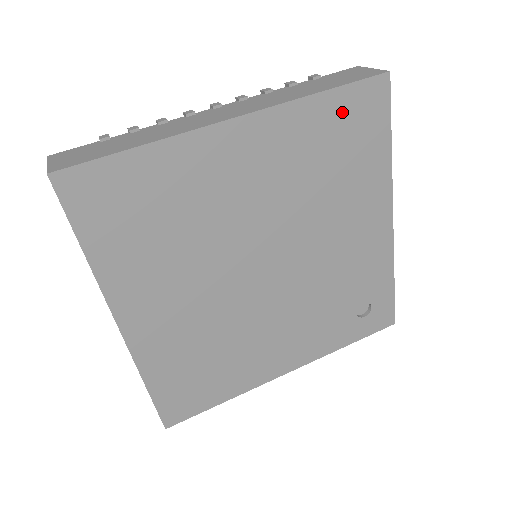
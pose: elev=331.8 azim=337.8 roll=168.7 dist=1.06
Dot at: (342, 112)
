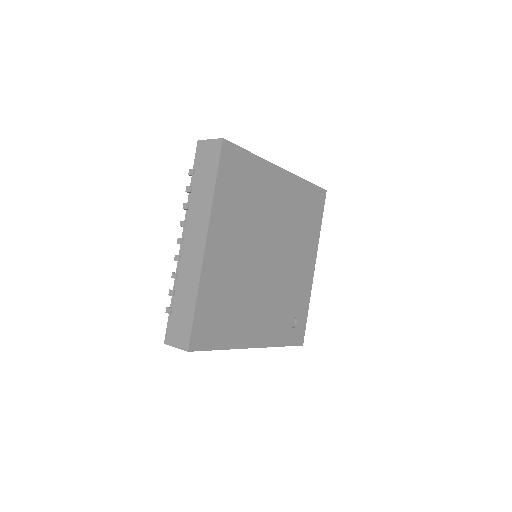
Dot at: (311, 196)
